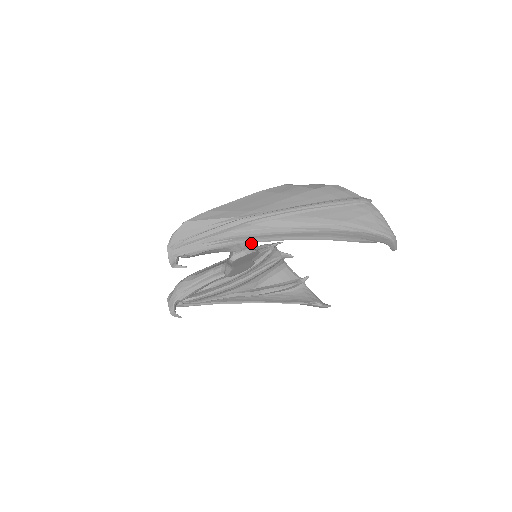
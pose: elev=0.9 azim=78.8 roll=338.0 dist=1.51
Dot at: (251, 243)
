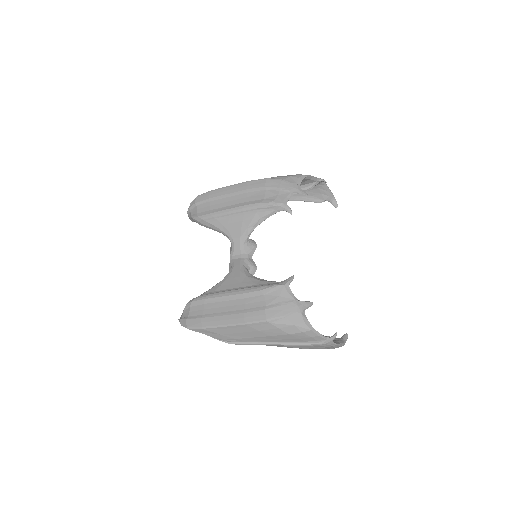
Dot at: occluded
